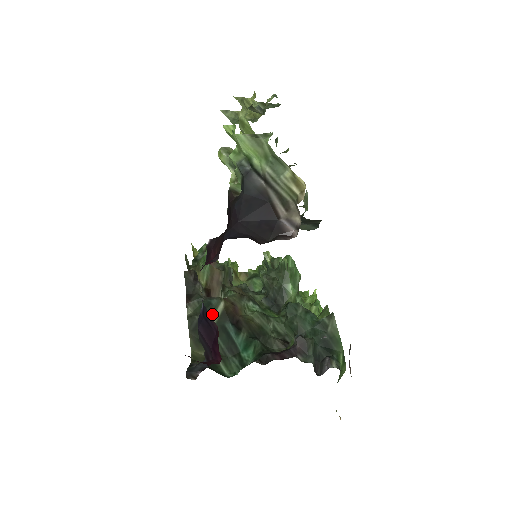
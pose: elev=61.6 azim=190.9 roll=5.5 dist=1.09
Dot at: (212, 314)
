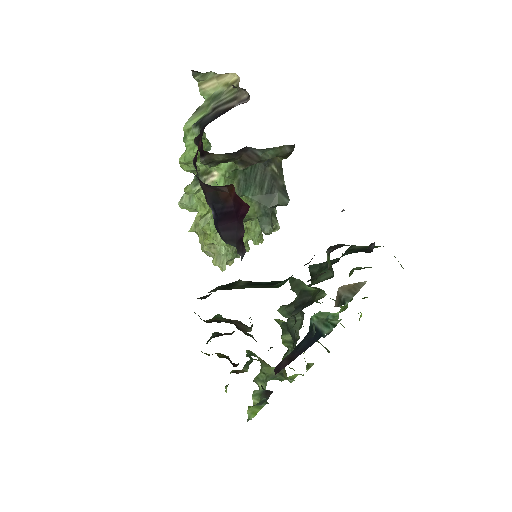
Dot at: (237, 284)
